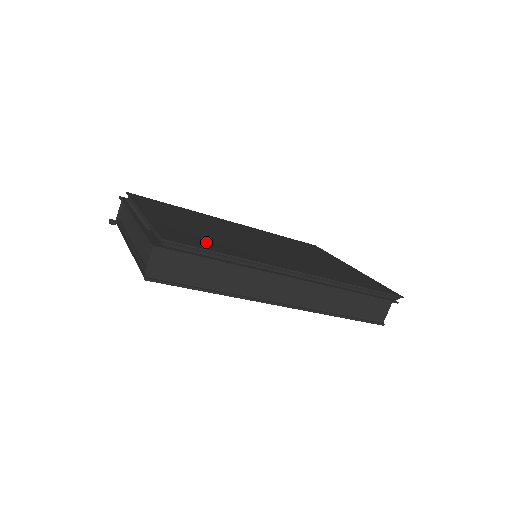
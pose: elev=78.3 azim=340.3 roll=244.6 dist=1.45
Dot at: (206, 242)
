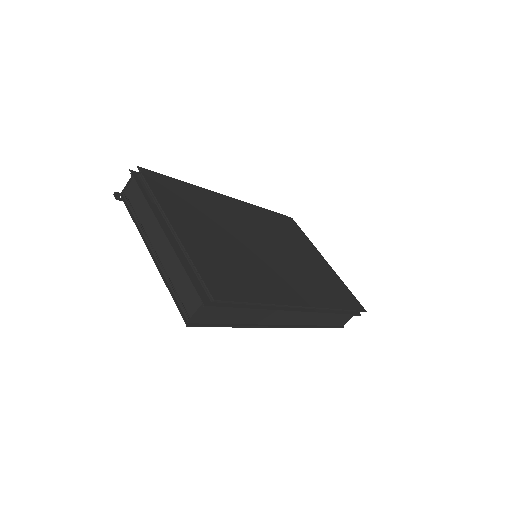
Dot at: (238, 281)
